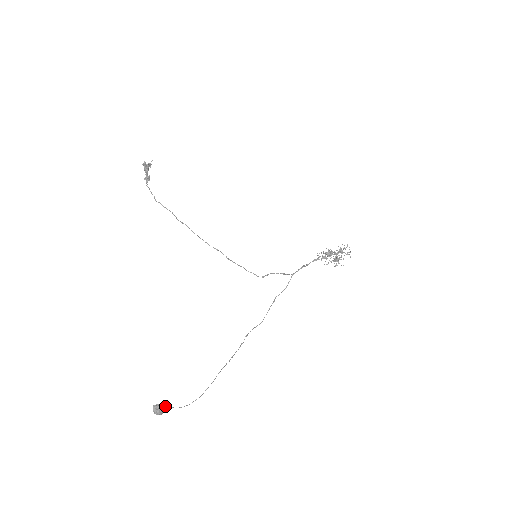
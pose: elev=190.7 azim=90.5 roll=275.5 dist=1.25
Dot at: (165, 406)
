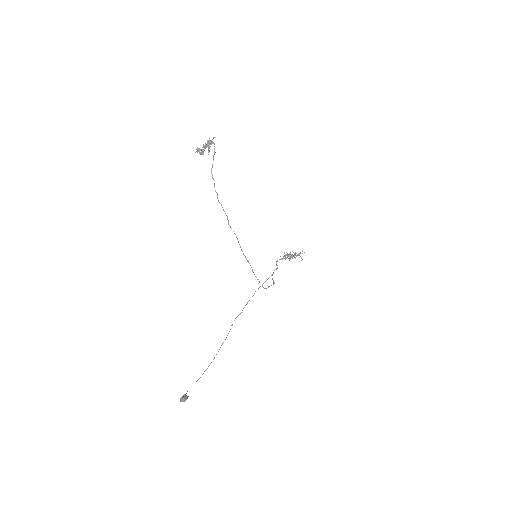
Dot at: occluded
